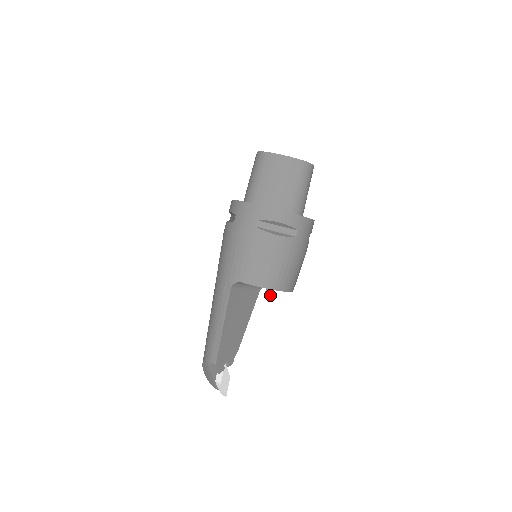
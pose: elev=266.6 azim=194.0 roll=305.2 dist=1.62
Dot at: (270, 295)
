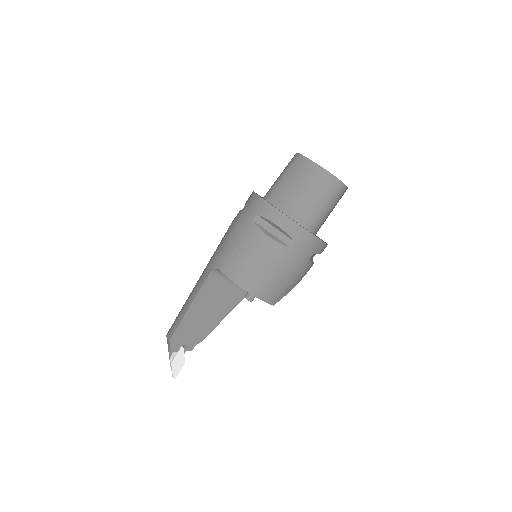
Dot at: (248, 298)
